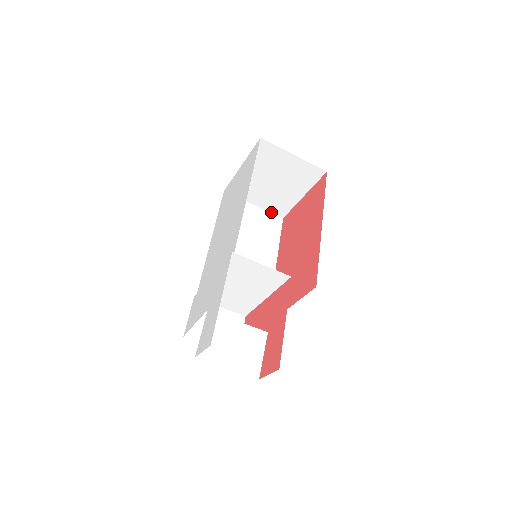
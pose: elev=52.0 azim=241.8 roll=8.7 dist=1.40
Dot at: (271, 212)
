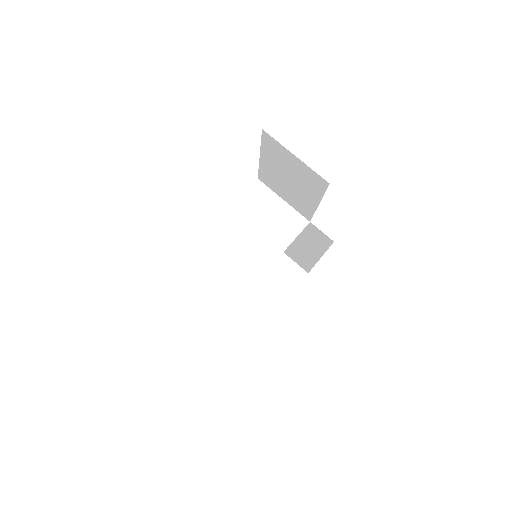
Dot at: (242, 326)
